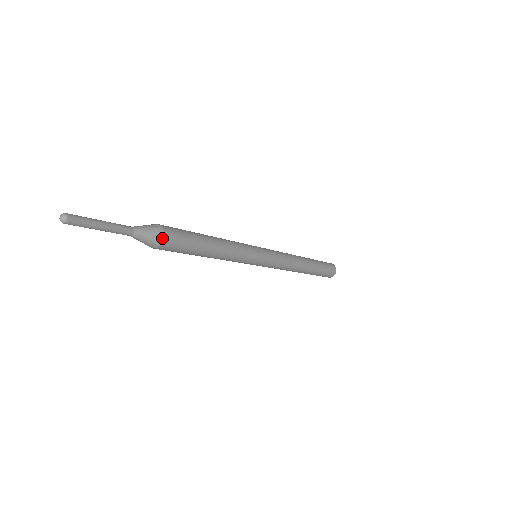
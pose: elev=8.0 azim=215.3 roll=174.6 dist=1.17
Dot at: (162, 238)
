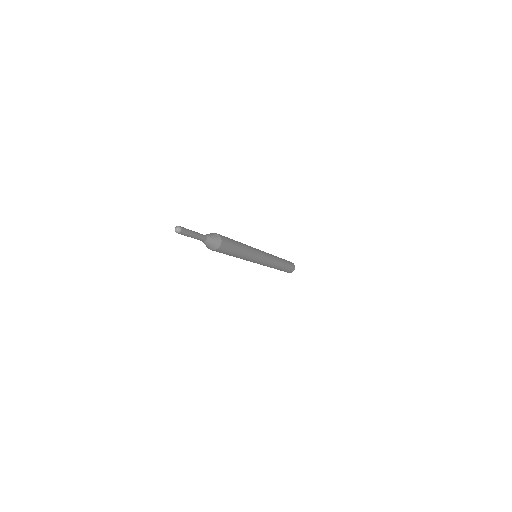
Dot at: (221, 240)
